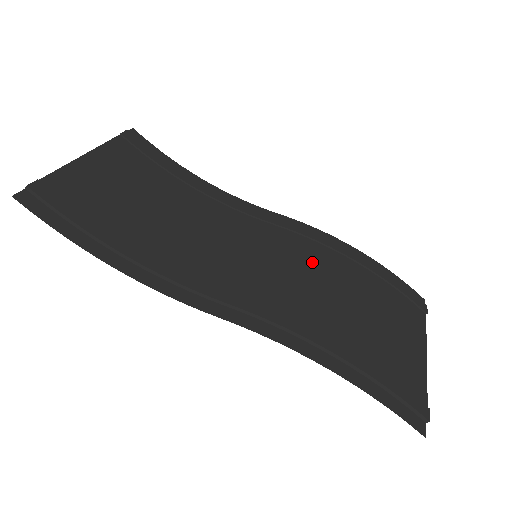
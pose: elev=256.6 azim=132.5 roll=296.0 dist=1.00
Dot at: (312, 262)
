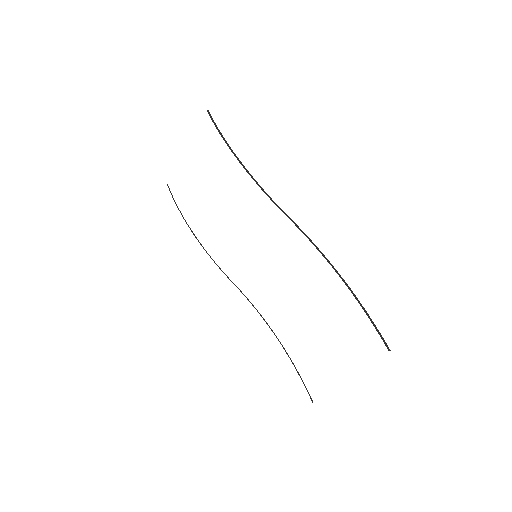
Dot at: occluded
